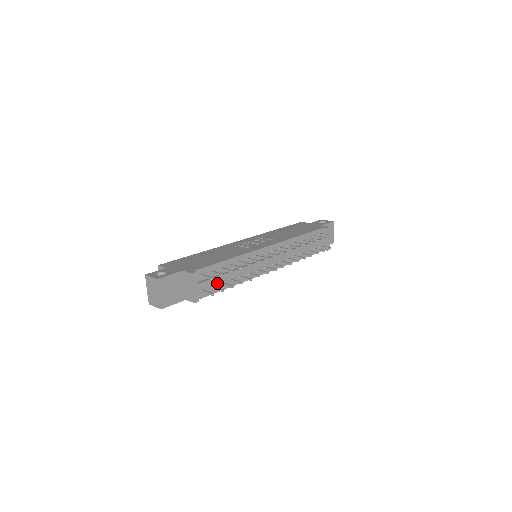
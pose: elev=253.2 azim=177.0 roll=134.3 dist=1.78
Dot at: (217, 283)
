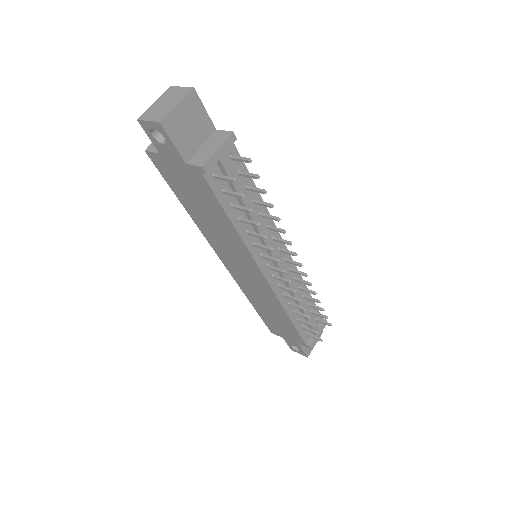
Dot at: occluded
